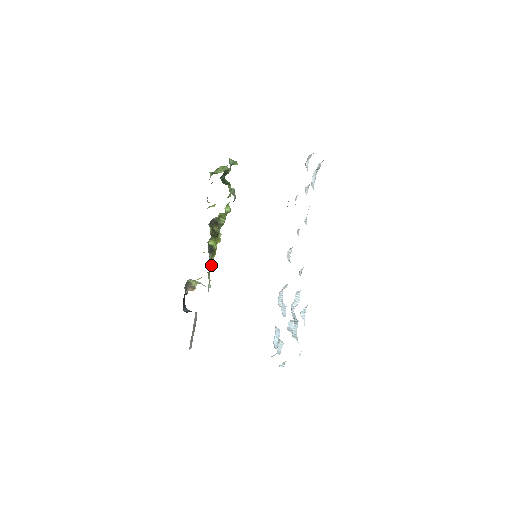
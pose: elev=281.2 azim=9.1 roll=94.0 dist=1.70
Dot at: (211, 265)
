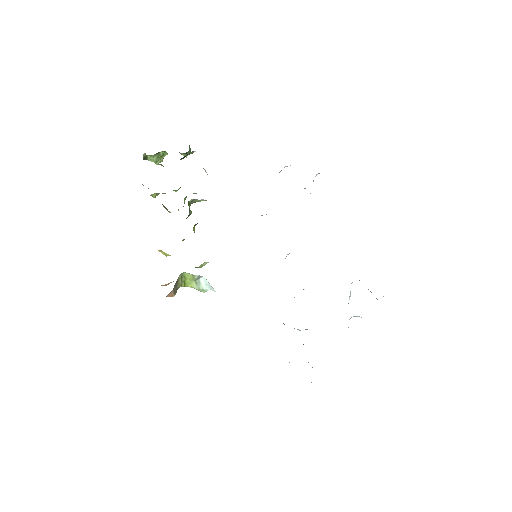
Dot at: occluded
